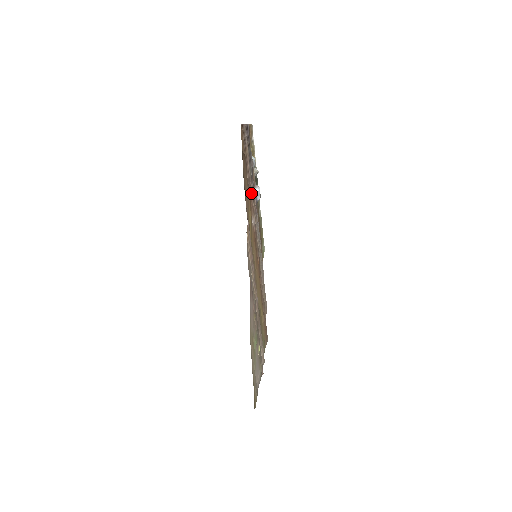
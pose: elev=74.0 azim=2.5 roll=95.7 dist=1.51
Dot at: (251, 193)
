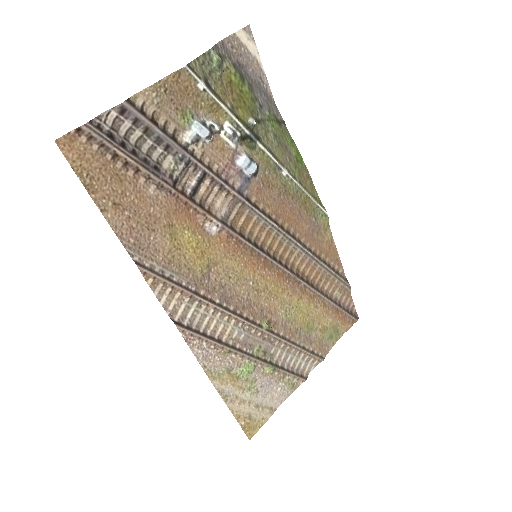
Dot at: (182, 197)
